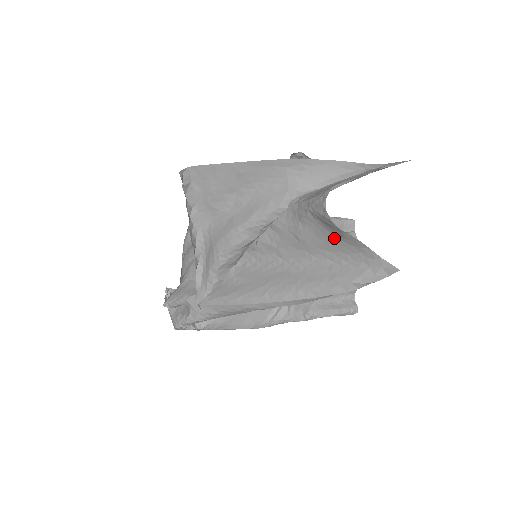
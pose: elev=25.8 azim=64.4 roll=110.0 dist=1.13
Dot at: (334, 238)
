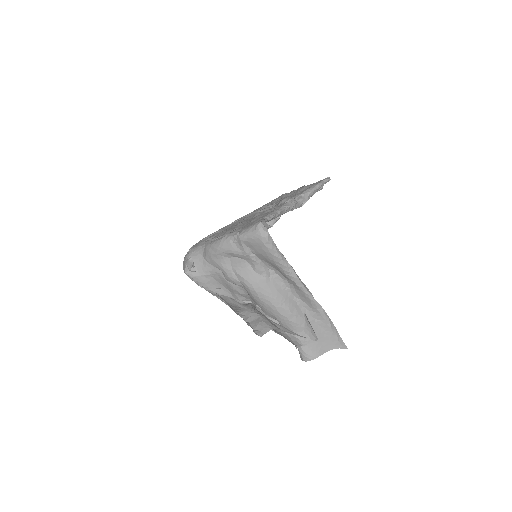
Dot at: occluded
